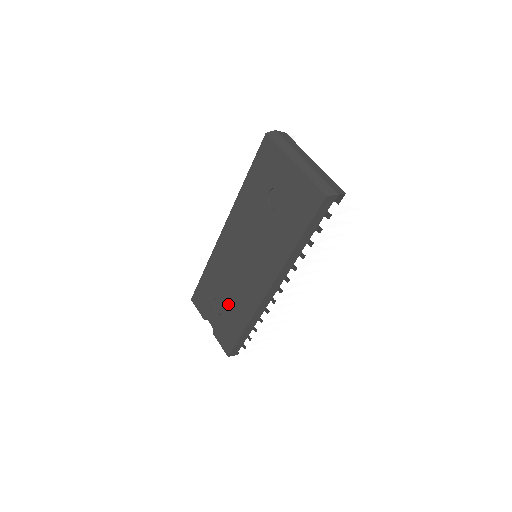
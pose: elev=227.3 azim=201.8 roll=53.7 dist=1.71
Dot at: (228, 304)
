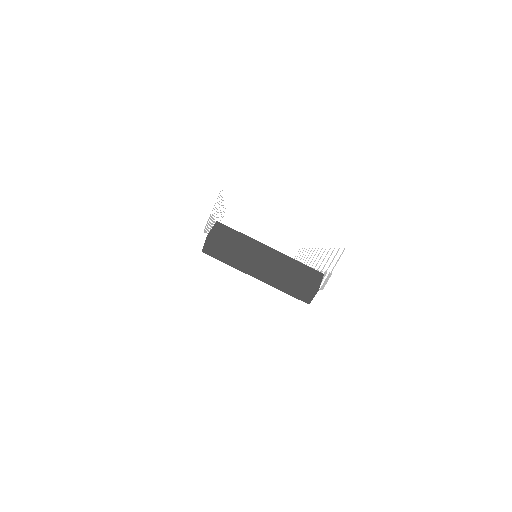
Dot at: occluded
